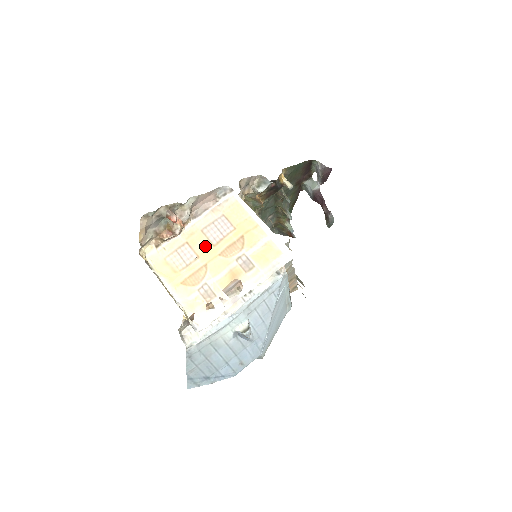
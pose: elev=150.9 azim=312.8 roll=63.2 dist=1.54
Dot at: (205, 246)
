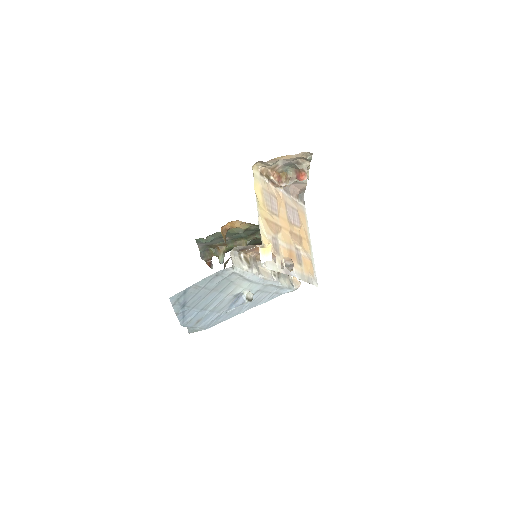
Dot at: (284, 215)
